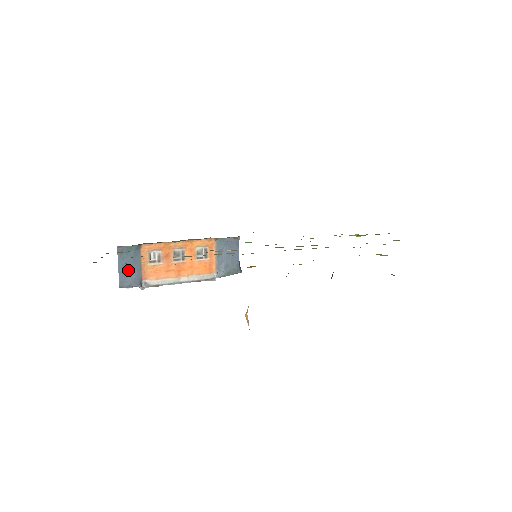
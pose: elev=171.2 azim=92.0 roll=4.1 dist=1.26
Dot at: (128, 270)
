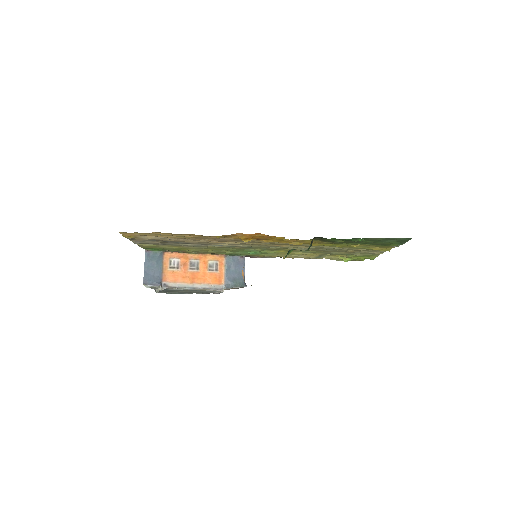
Dot at: (152, 271)
